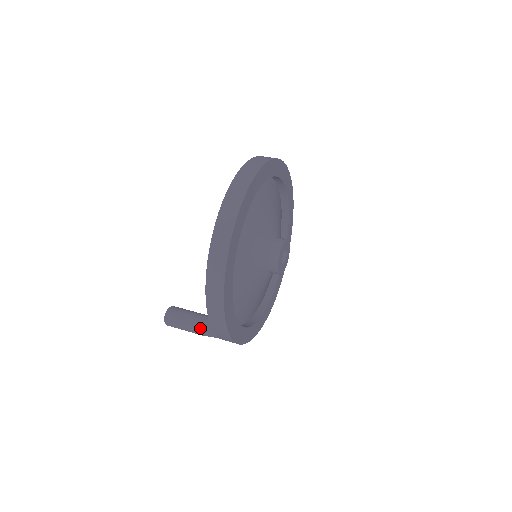
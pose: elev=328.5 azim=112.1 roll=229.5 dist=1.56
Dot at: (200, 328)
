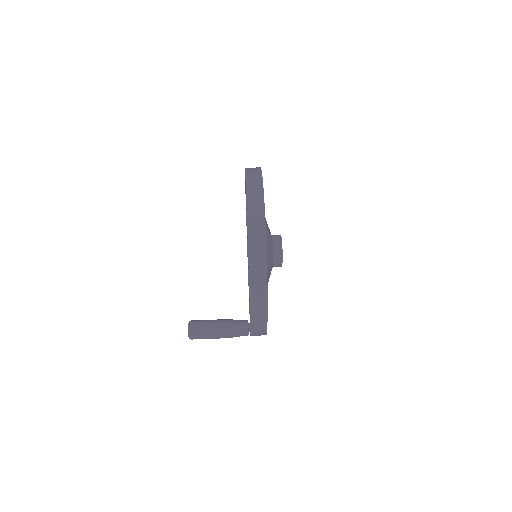
Dot at: (227, 332)
